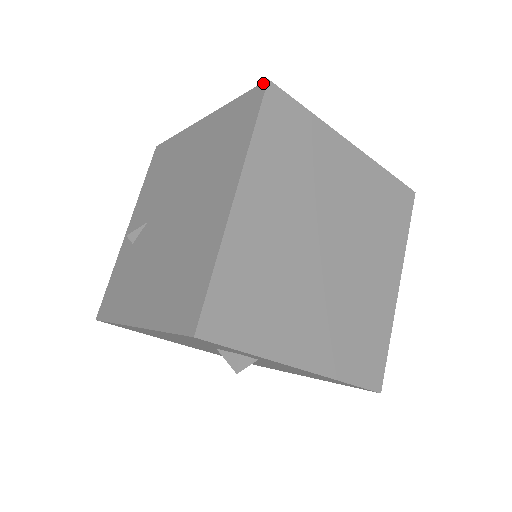
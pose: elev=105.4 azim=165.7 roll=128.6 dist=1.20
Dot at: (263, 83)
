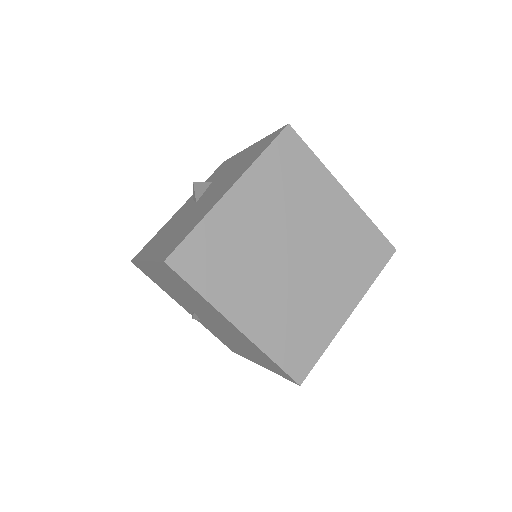
Dot at: (163, 263)
